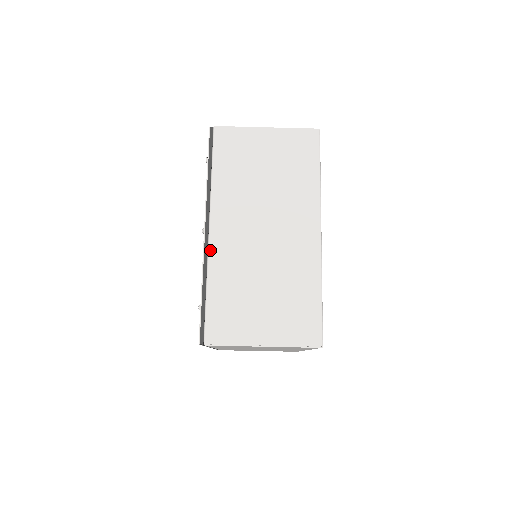
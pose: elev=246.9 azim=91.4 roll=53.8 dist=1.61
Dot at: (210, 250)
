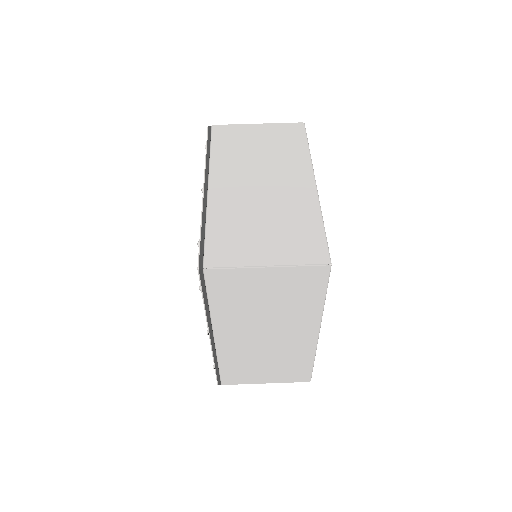
Dot at: (209, 198)
